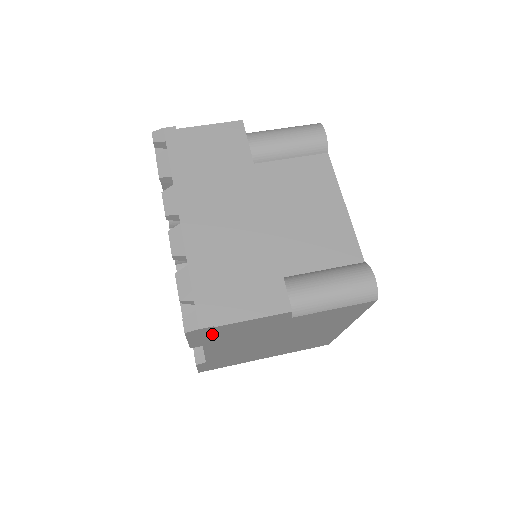
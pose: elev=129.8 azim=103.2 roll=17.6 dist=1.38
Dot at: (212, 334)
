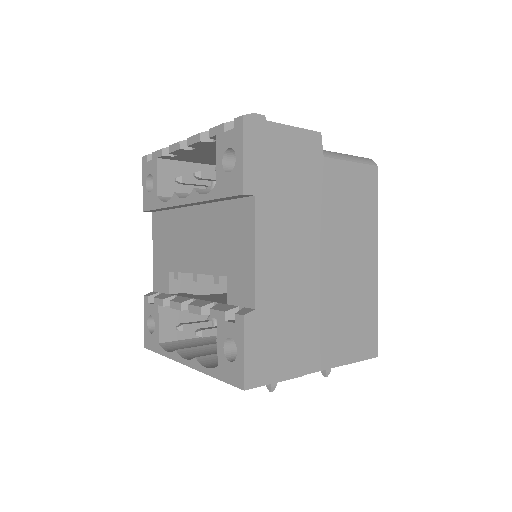
Dot at: (264, 149)
